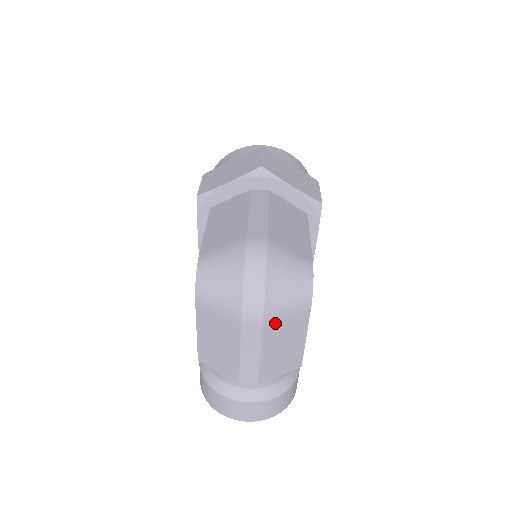
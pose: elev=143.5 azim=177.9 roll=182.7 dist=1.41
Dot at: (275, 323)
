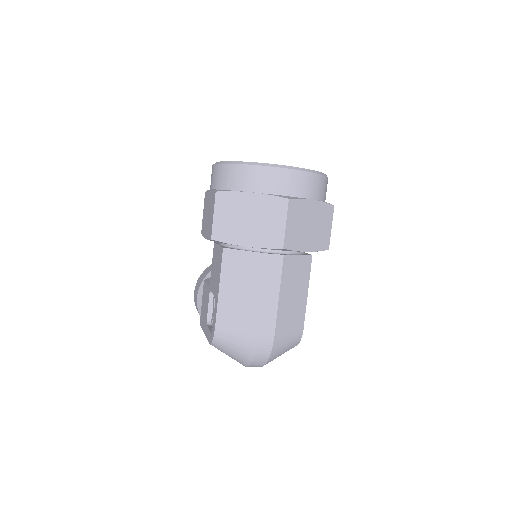
Dot at: occluded
